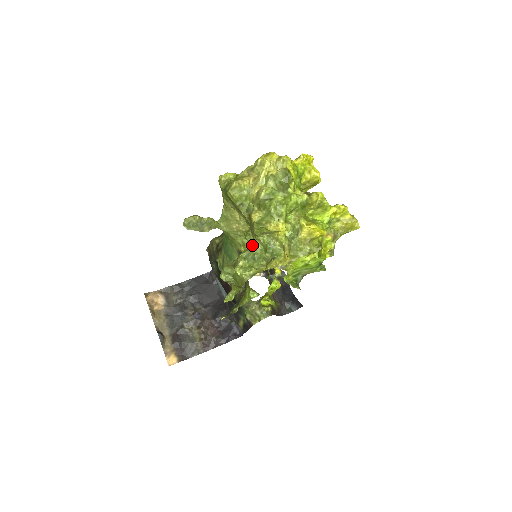
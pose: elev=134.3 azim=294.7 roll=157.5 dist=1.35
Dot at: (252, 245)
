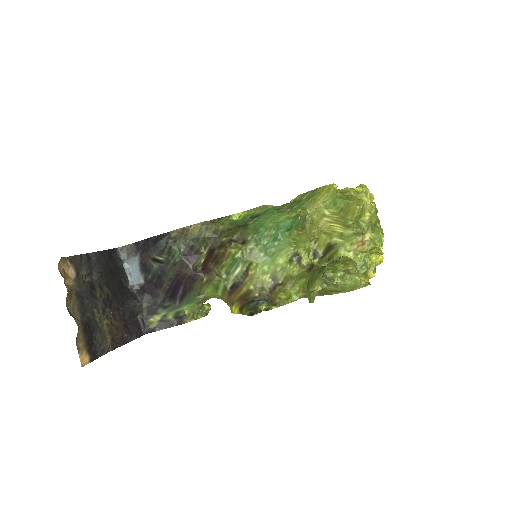
Dot at: (344, 256)
